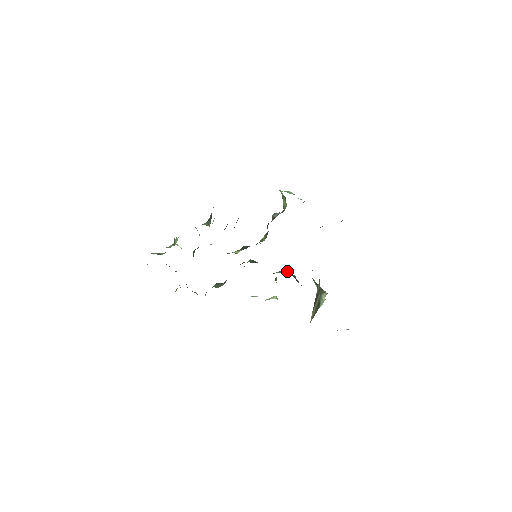
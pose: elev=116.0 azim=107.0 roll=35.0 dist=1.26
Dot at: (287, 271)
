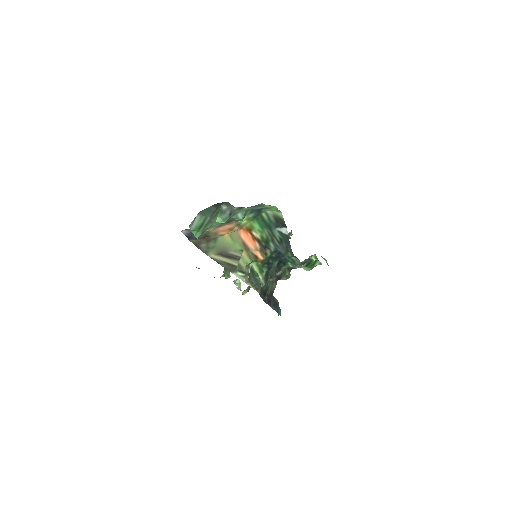
Dot at: (275, 299)
